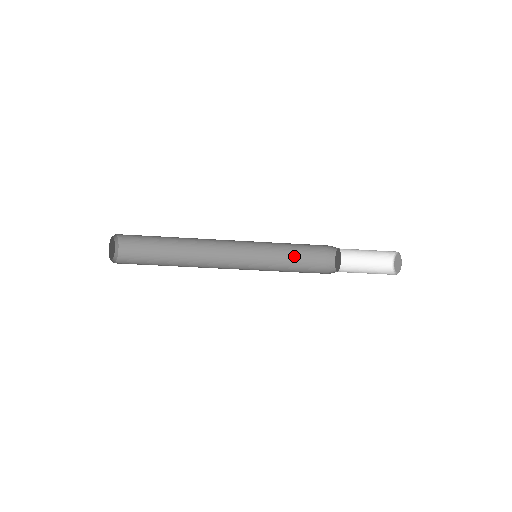
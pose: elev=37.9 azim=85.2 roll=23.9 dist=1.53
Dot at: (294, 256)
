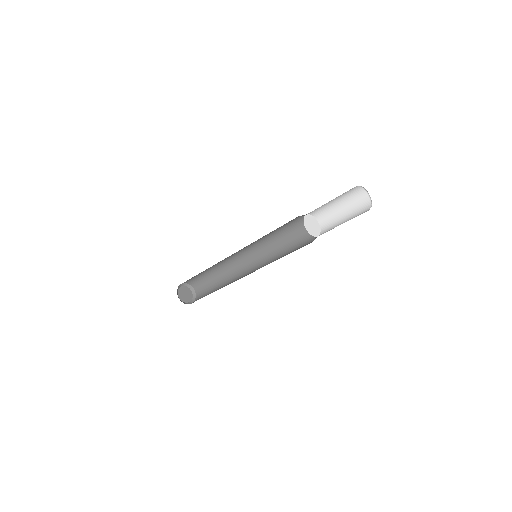
Dot at: (291, 245)
